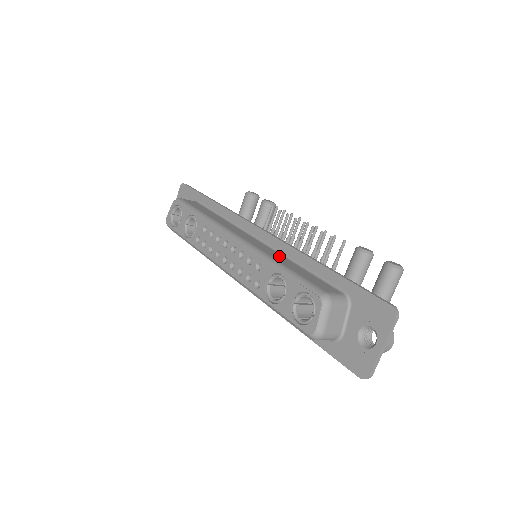
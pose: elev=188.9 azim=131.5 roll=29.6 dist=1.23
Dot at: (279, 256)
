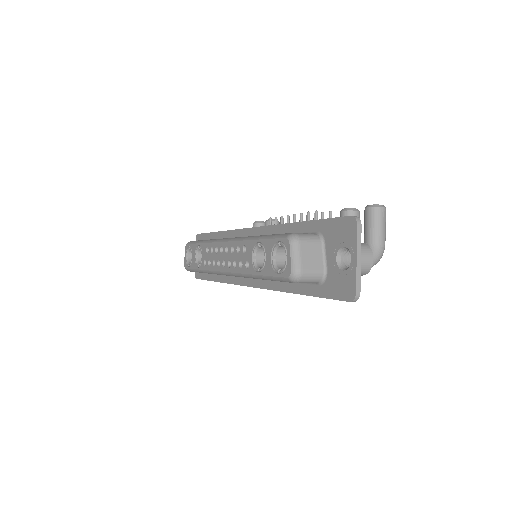
Dot at: occluded
